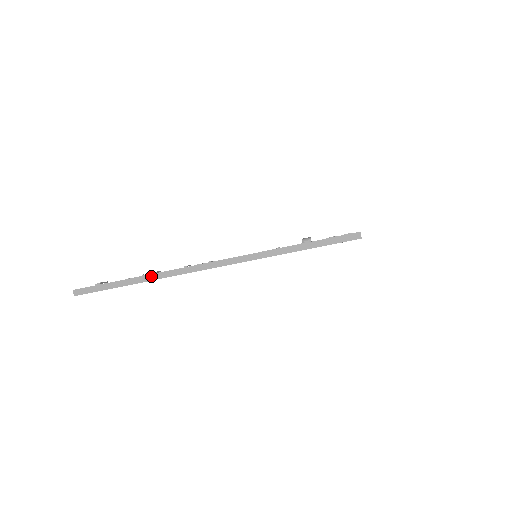
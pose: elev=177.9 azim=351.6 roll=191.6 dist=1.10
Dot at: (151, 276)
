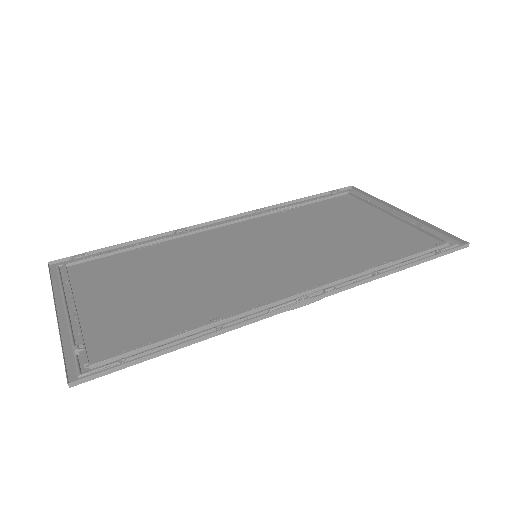
Dot at: (52, 289)
